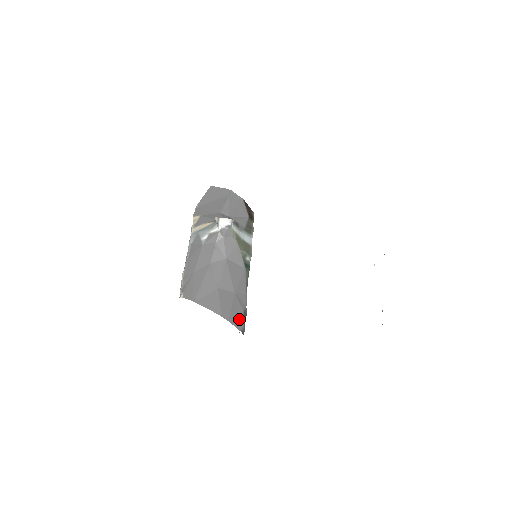
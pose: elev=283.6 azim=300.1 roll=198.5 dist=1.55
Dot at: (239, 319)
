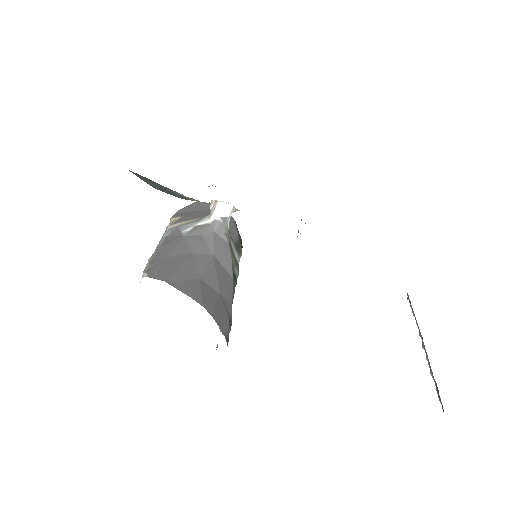
Dot at: (224, 323)
